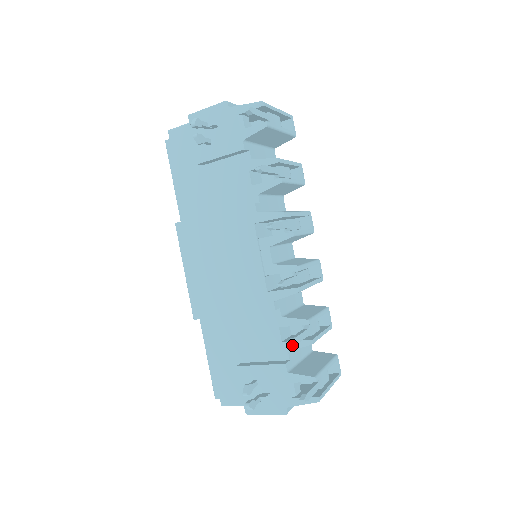
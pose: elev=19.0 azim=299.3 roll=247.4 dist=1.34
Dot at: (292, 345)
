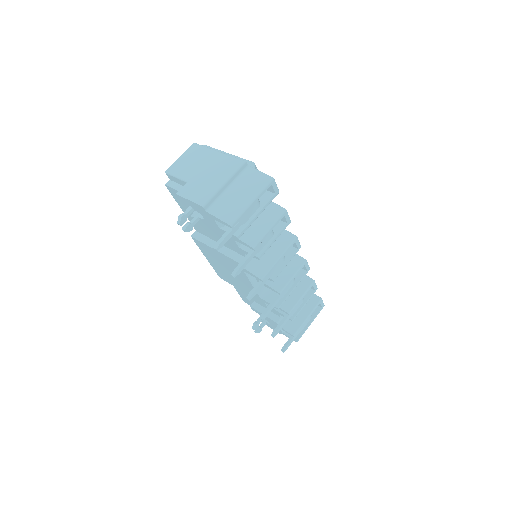
Dot at: (281, 314)
